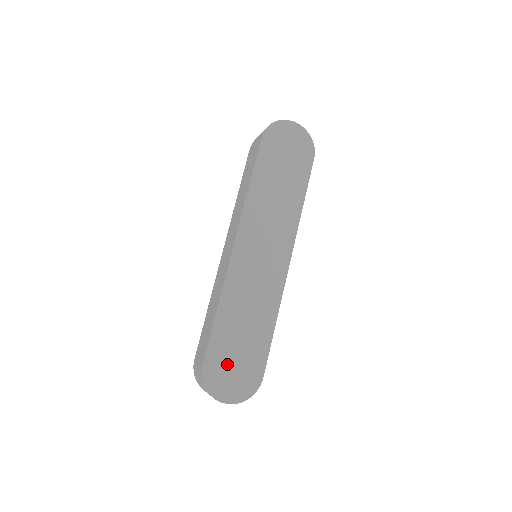
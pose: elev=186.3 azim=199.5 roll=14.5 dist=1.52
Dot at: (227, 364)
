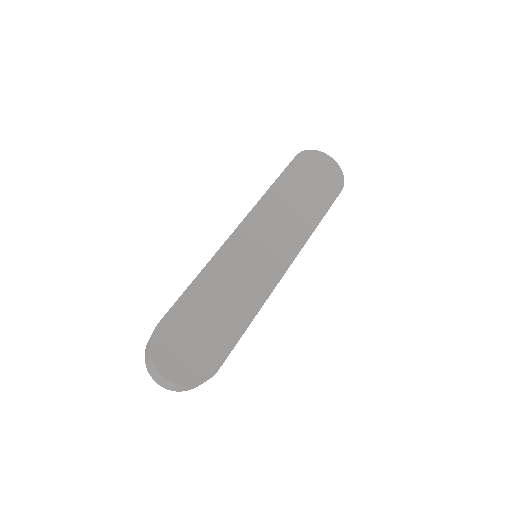
Dot at: (184, 336)
